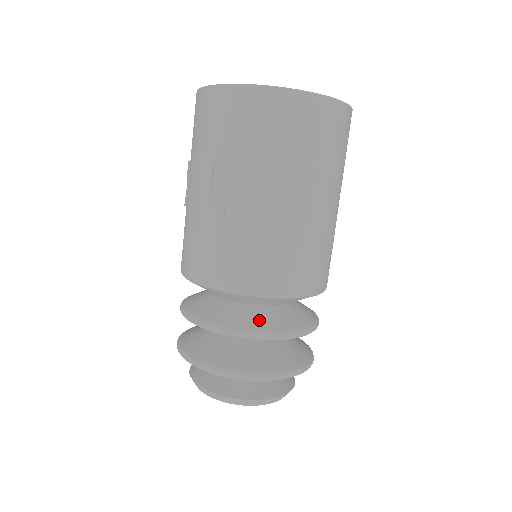
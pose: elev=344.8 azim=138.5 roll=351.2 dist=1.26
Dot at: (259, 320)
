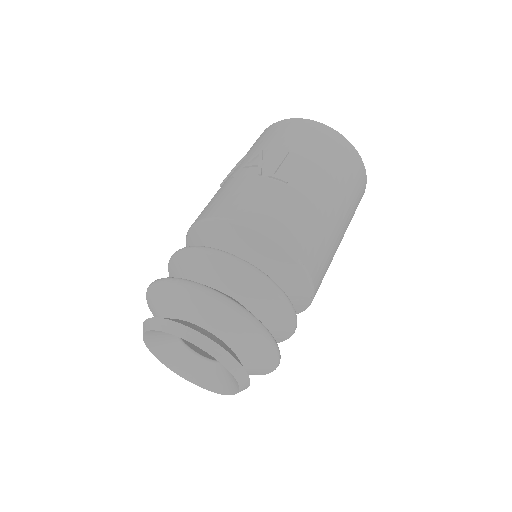
Dot at: occluded
